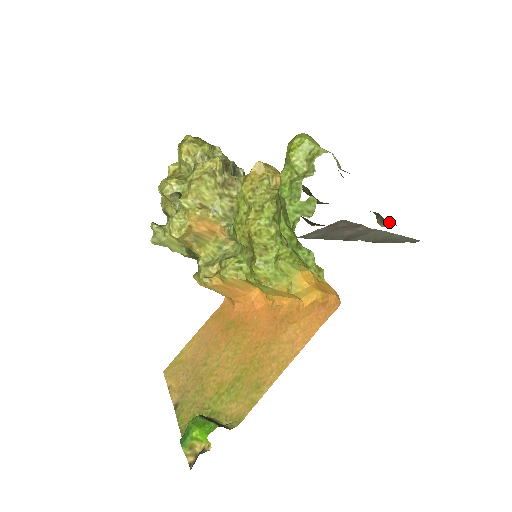
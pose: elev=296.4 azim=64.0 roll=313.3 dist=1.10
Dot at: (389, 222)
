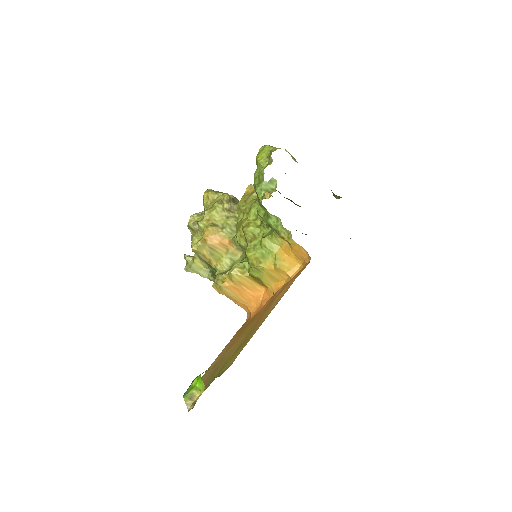
Dot at: occluded
